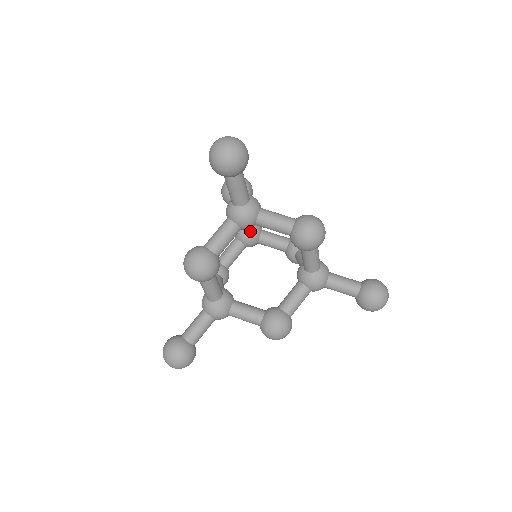
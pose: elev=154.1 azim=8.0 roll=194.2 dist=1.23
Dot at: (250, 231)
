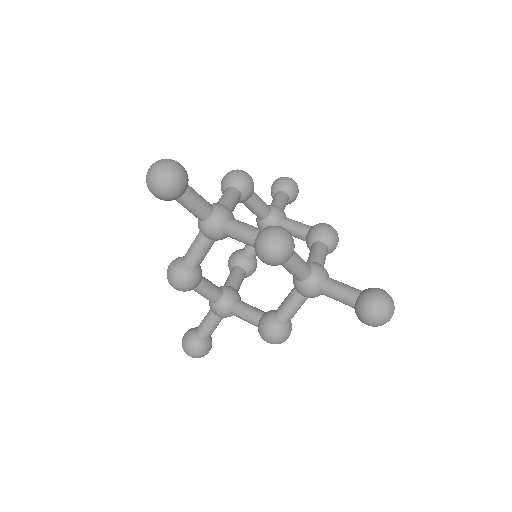
Dot at: (266, 222)
